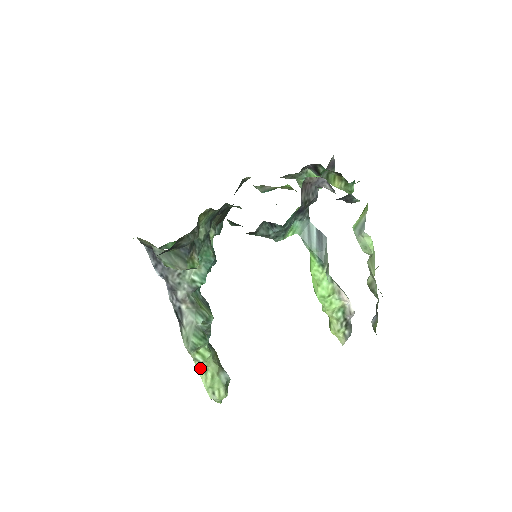
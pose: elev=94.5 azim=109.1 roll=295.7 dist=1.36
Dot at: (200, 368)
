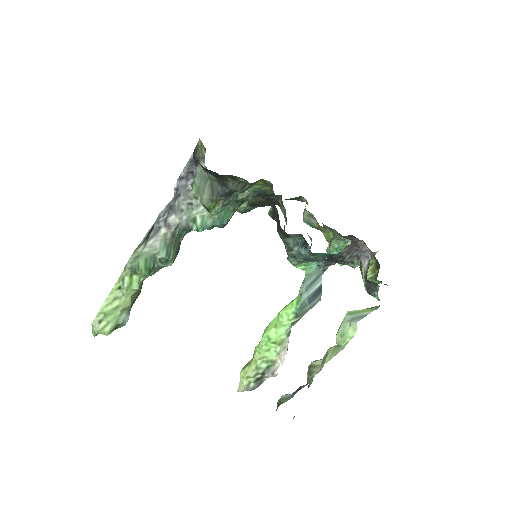
Dot at: (115, 290)
